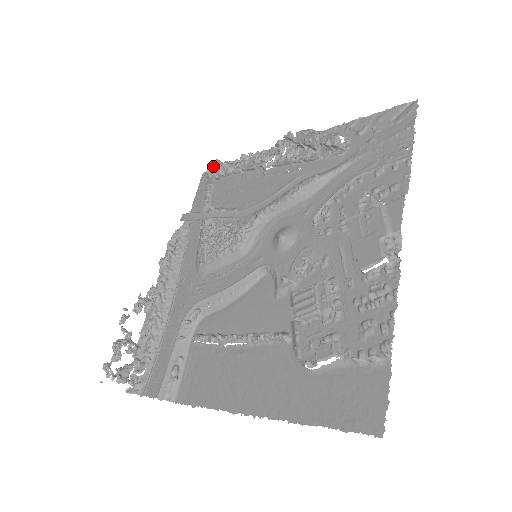
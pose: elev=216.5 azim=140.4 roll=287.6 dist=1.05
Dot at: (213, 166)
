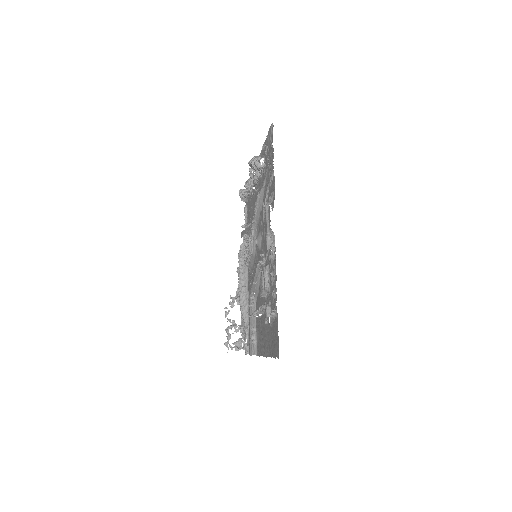
Dot at: occluded
